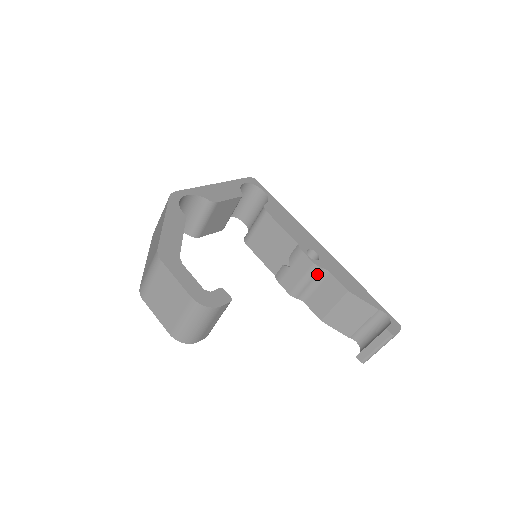
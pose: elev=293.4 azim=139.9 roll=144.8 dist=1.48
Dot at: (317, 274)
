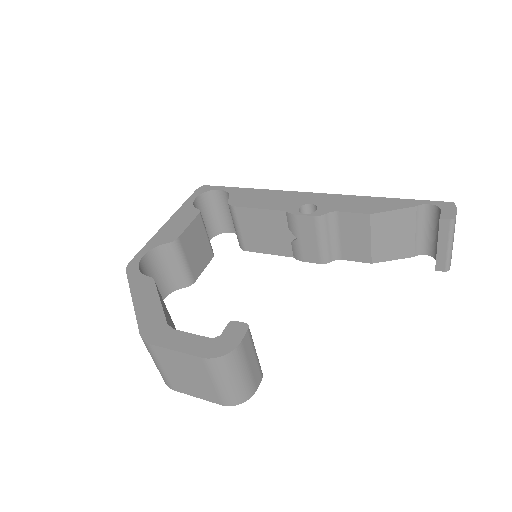
Dot at: (327, 224)
